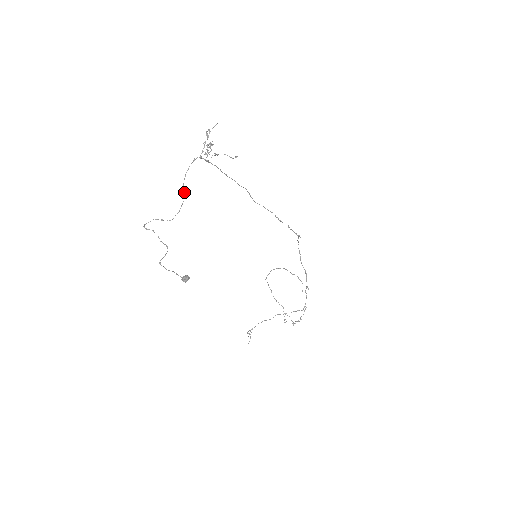
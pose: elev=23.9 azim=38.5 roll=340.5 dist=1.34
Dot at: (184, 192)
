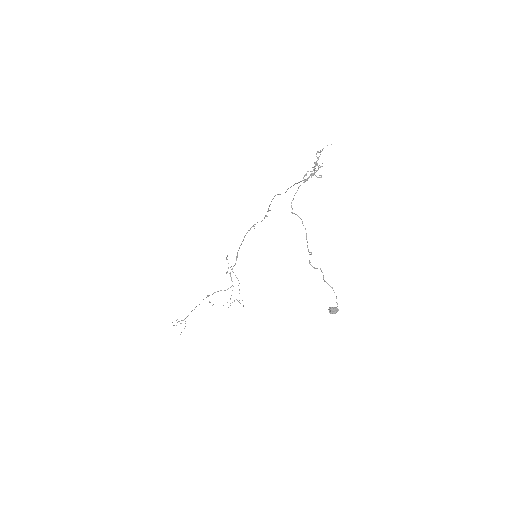
Dot at: (297, 215)
